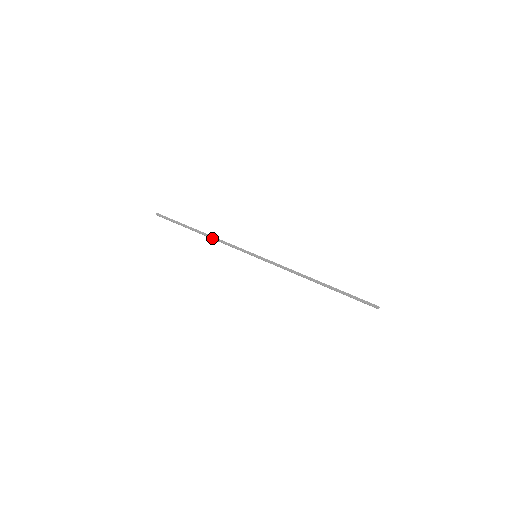
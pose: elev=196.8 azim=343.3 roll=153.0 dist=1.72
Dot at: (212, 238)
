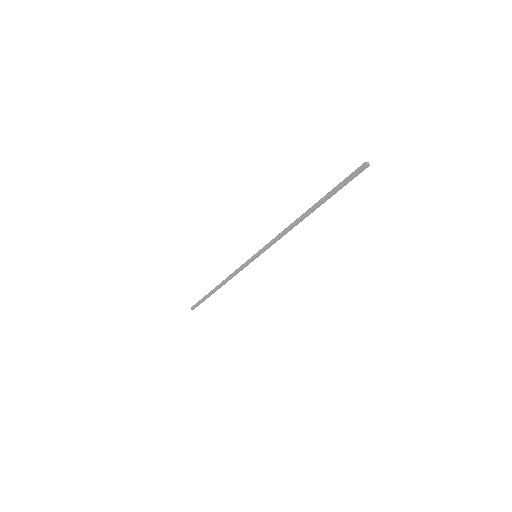
Dot at: (225, 281)
